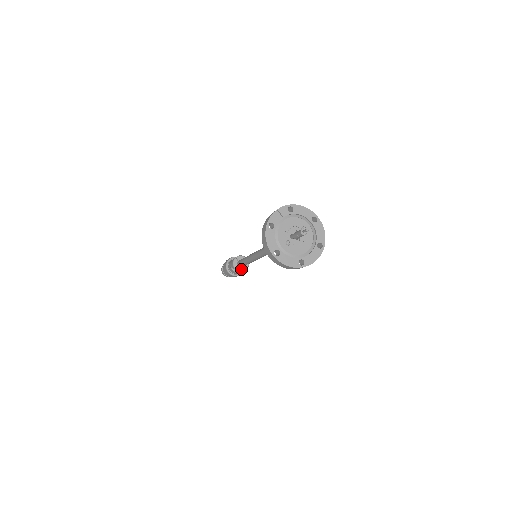
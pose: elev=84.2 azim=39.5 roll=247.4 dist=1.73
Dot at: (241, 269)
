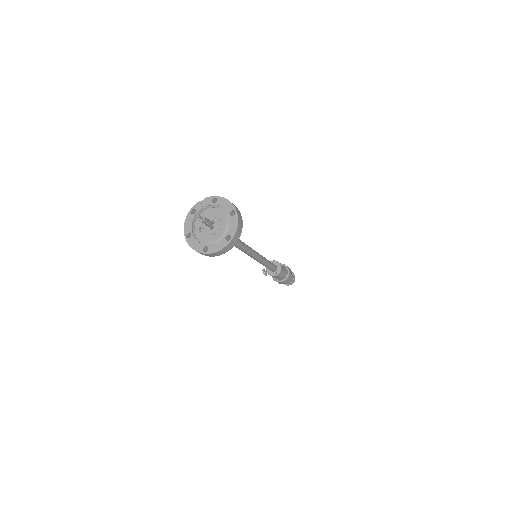
Dot at: (271, 273)
